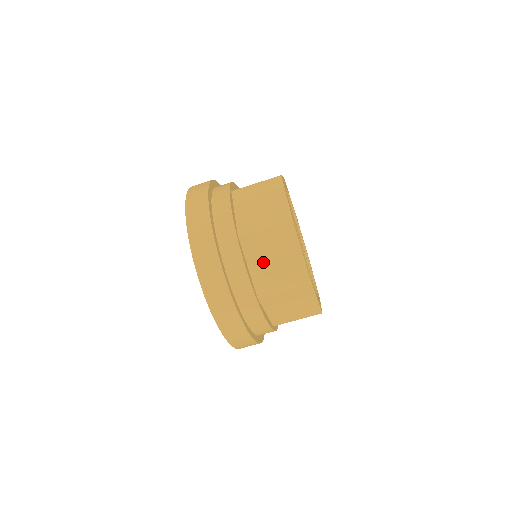
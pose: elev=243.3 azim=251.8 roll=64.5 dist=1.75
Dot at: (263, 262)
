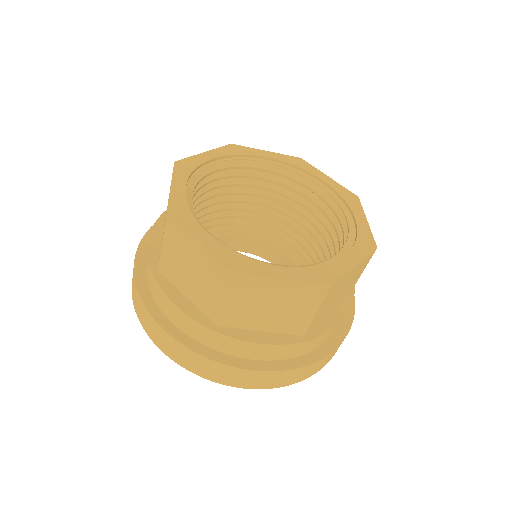
Dot at: (189, 282)
